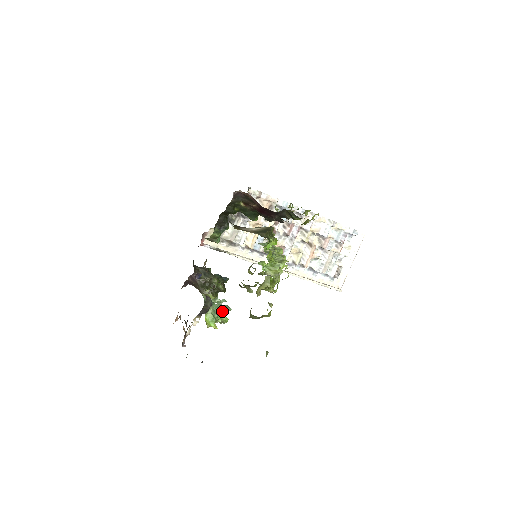
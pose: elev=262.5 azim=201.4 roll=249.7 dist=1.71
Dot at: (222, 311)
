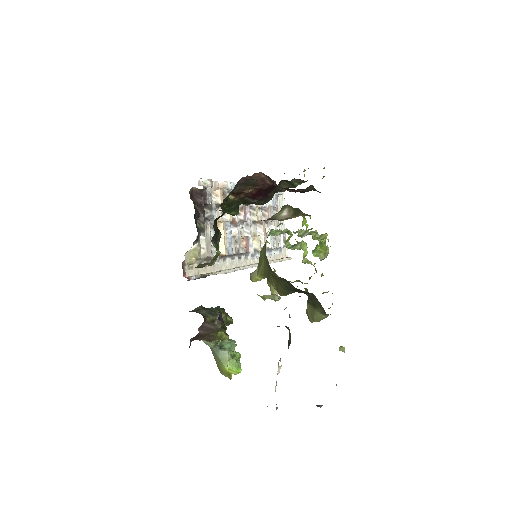
Dot at: (233, 349)
